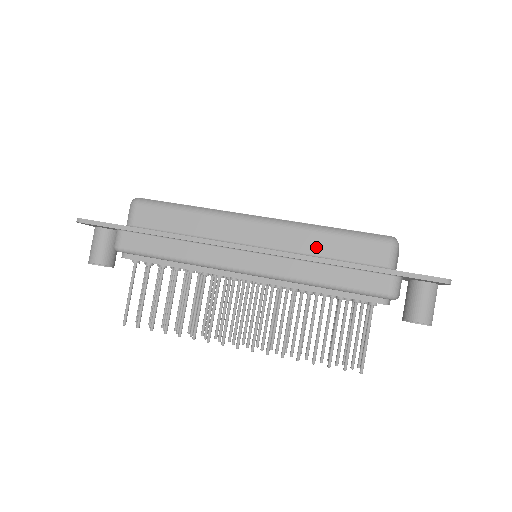
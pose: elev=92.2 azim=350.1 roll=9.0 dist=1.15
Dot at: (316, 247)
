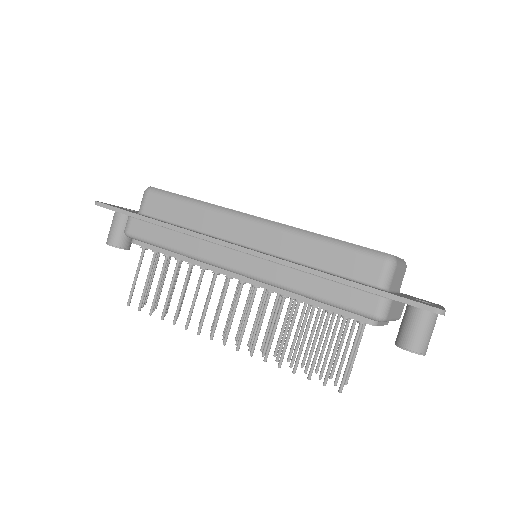
Dot at: (309, 256)
